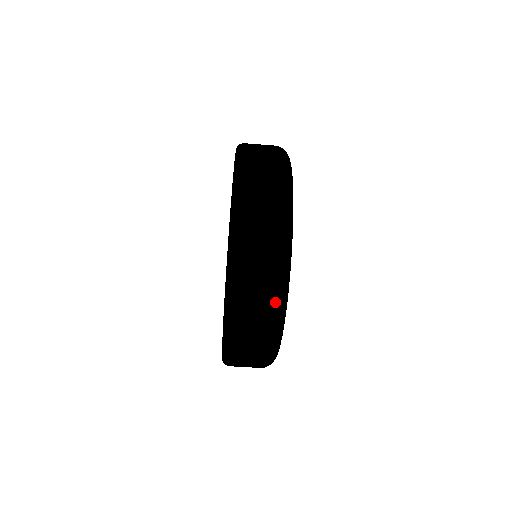
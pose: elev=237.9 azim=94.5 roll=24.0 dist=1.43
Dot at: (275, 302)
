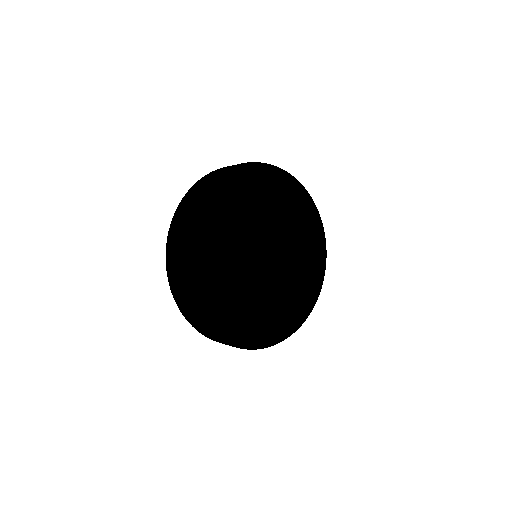
Dot at: (194, 309)
